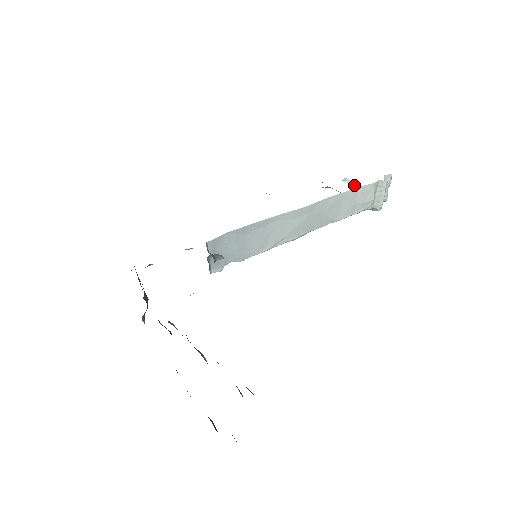
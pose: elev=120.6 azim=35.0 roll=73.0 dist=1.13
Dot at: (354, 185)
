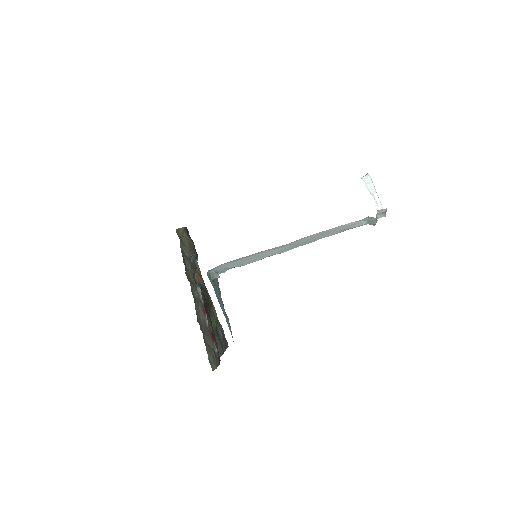
Dot at: (368, 189)
